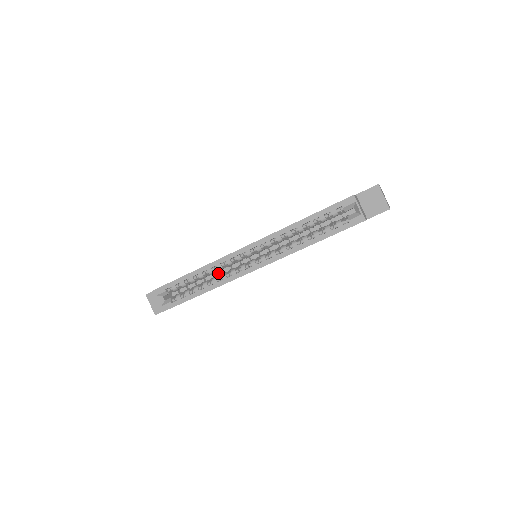
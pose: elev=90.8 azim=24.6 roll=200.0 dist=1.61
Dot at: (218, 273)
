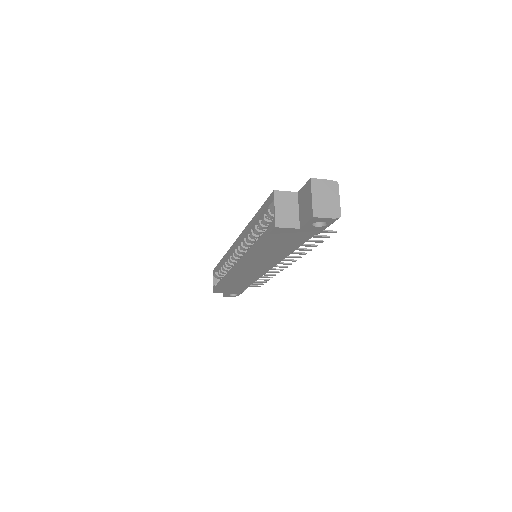
Dot at: occluded
